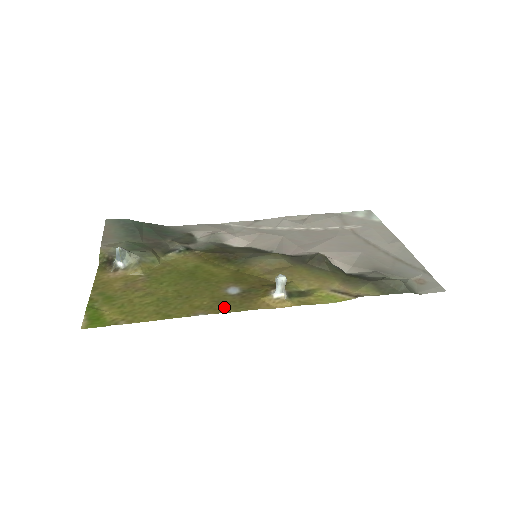
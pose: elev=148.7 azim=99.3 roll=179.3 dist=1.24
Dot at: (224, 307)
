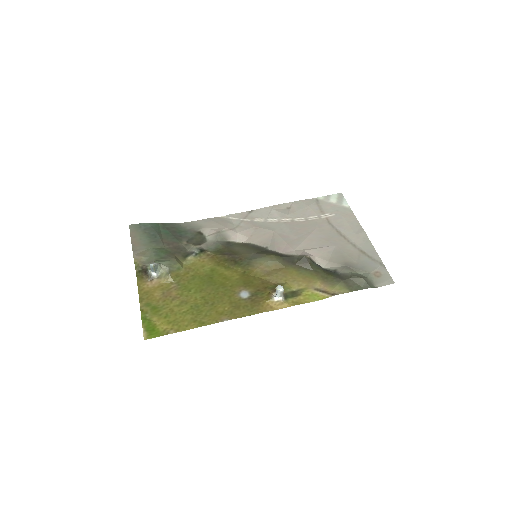
Dot at: (241, 312)
